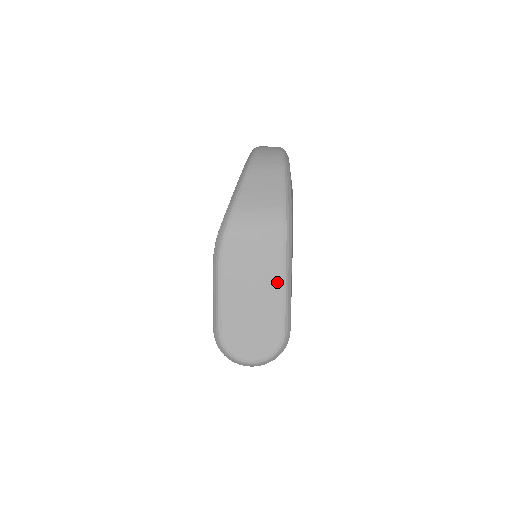
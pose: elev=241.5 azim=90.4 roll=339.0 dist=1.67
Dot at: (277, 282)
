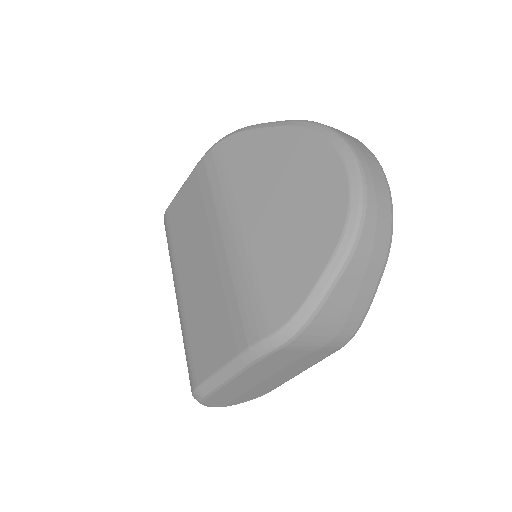
Dot at: (297, 372)
